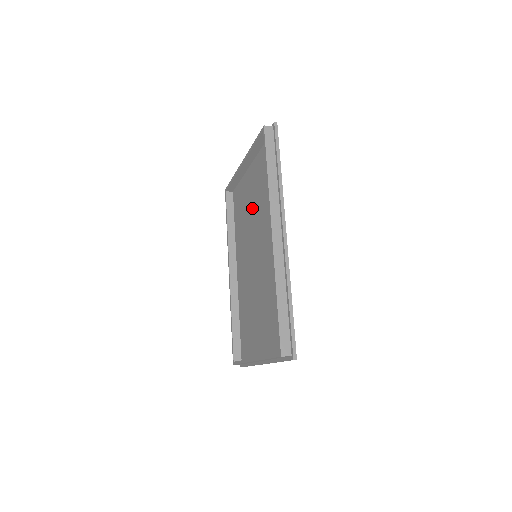
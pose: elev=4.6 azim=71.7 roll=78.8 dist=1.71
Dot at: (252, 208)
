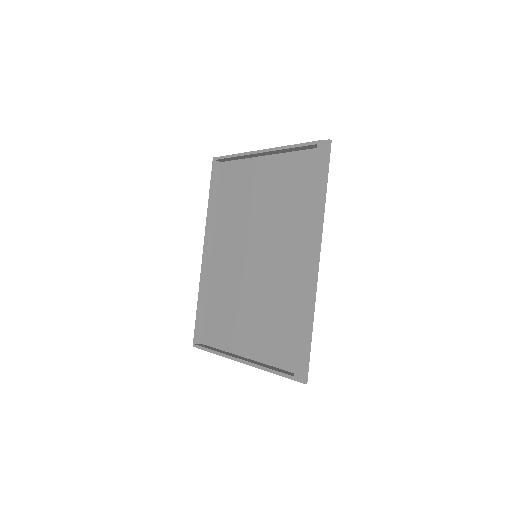
Dot at: (260, 204)
